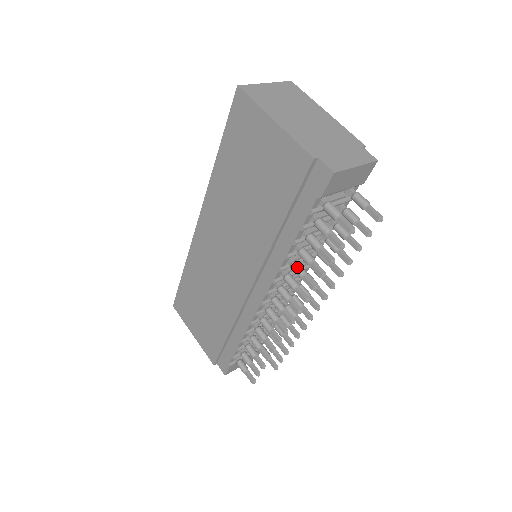
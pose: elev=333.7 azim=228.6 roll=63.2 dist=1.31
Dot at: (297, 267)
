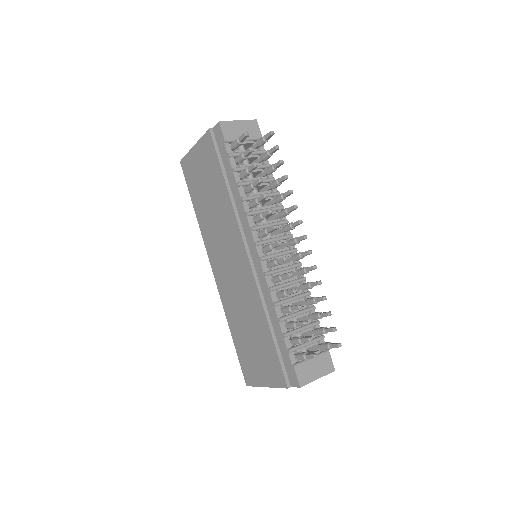
Dot at: (252, 200)
